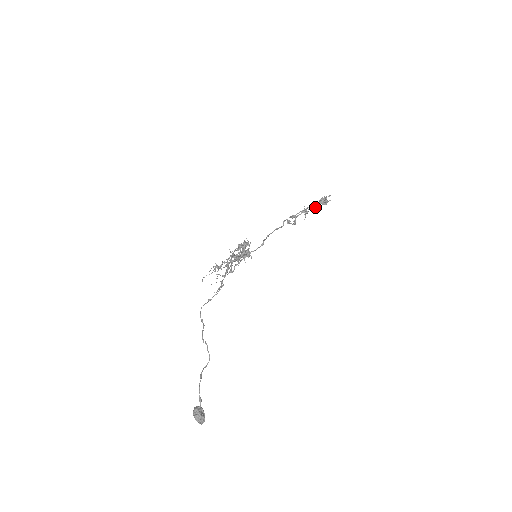
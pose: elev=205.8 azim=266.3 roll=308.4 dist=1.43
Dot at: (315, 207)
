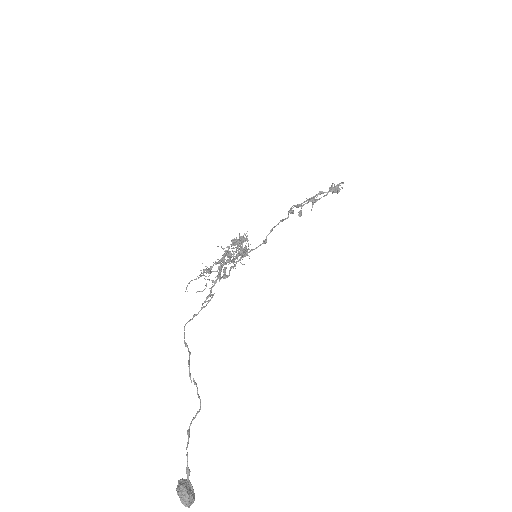
Dot at: (325, 195)
